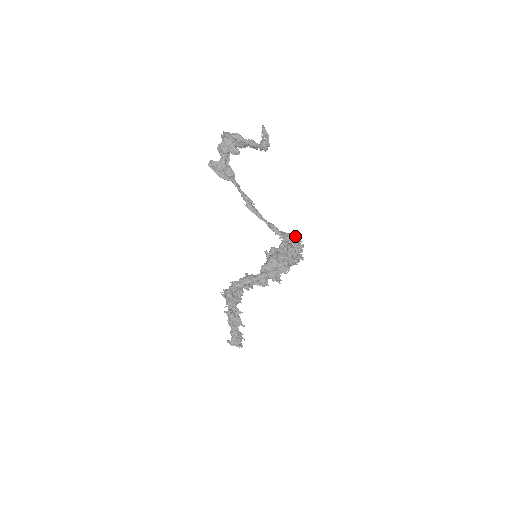
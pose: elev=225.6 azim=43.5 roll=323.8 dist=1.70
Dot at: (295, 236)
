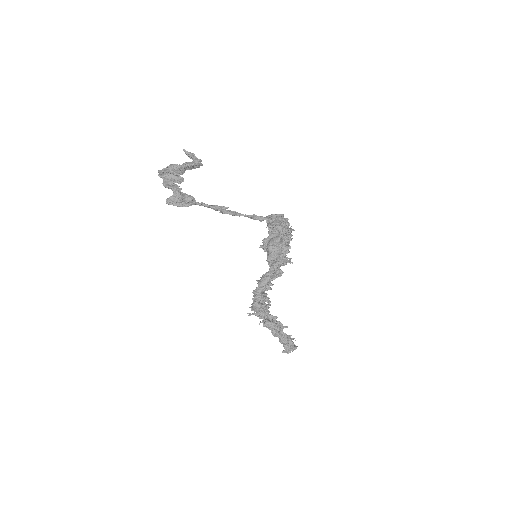
Dot at: (276, 214)
